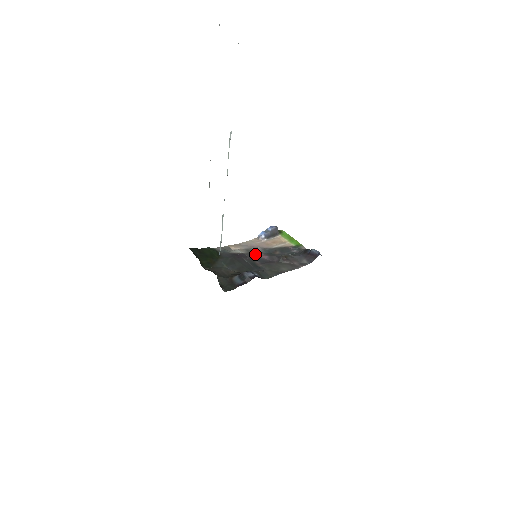
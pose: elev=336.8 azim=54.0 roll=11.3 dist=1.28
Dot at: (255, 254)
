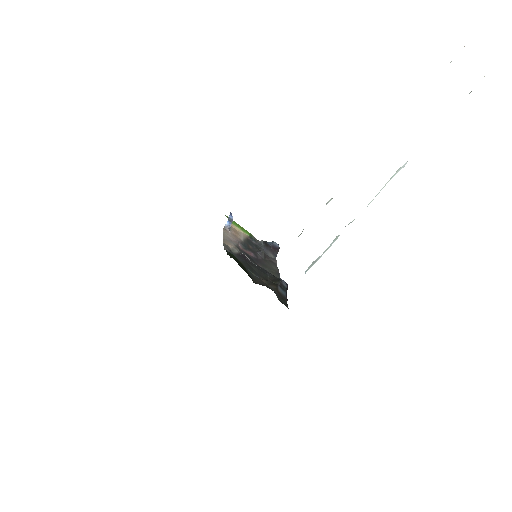
Dot at: (244, 251)
